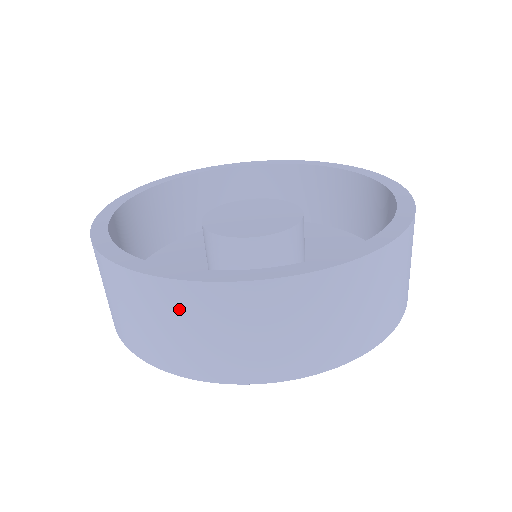
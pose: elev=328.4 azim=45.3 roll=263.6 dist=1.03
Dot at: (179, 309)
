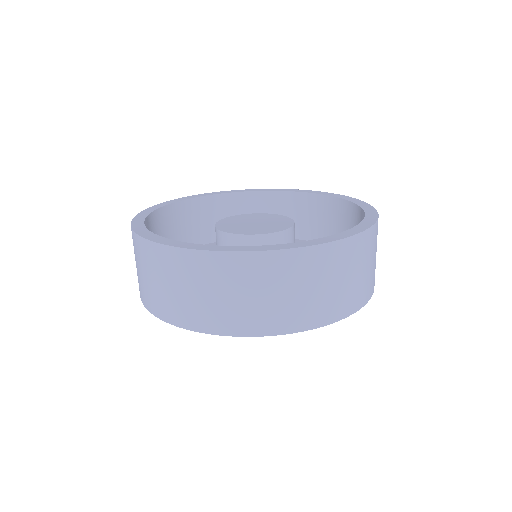
Dot at: (135, 250)
